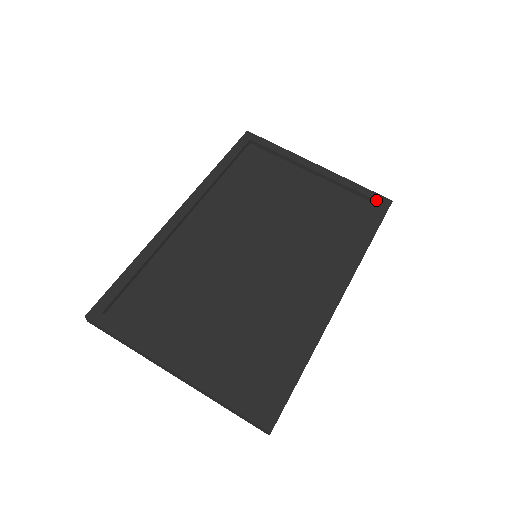
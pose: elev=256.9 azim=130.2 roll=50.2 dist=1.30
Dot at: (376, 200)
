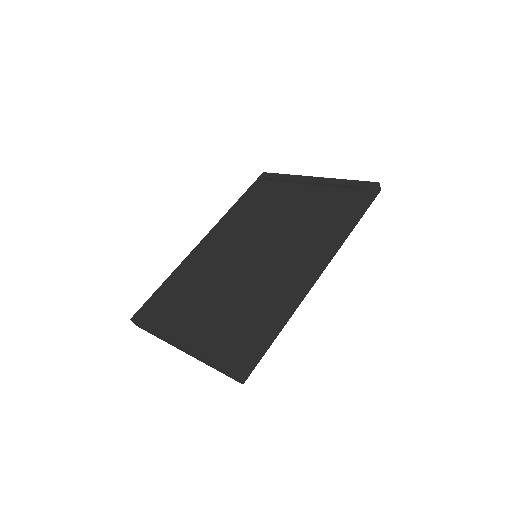
Dot at: (363, 186)
